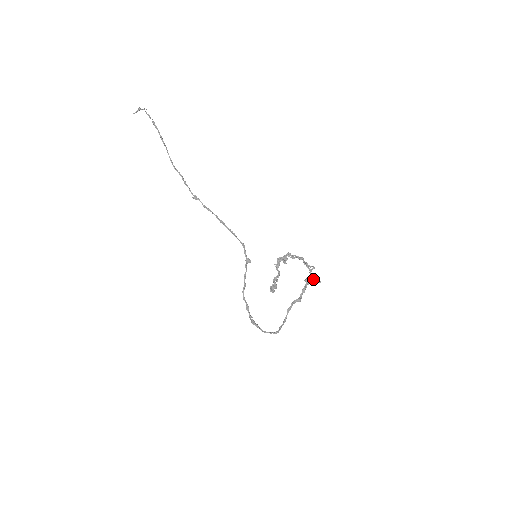
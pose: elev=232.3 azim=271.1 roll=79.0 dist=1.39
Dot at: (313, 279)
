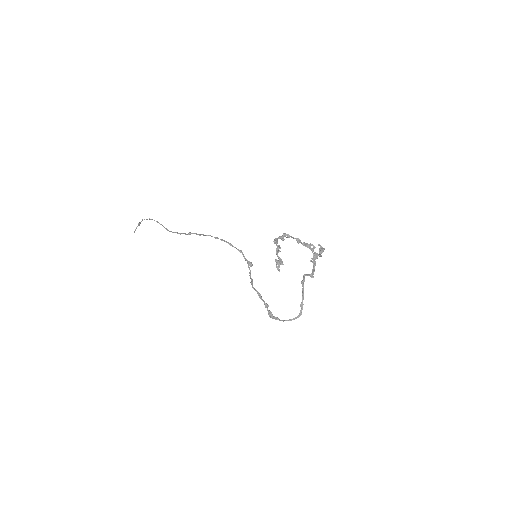
Dot at: (317, 254)
